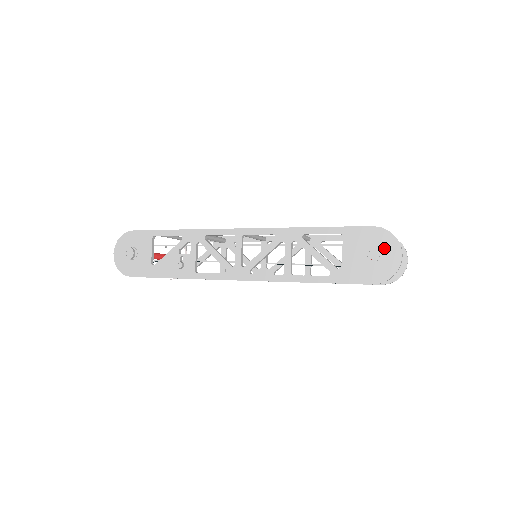
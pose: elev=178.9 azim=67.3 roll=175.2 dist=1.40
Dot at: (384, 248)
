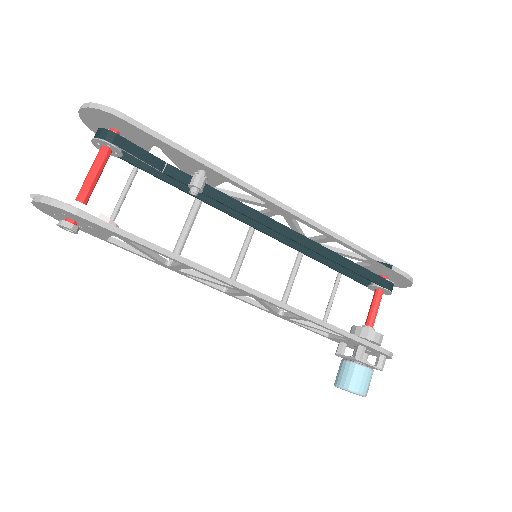
Dot at: occluded
